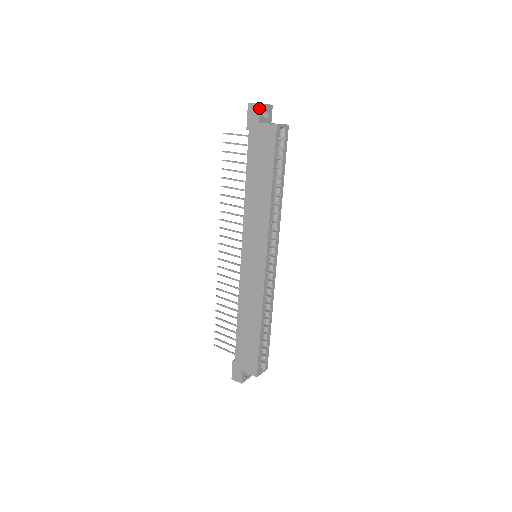
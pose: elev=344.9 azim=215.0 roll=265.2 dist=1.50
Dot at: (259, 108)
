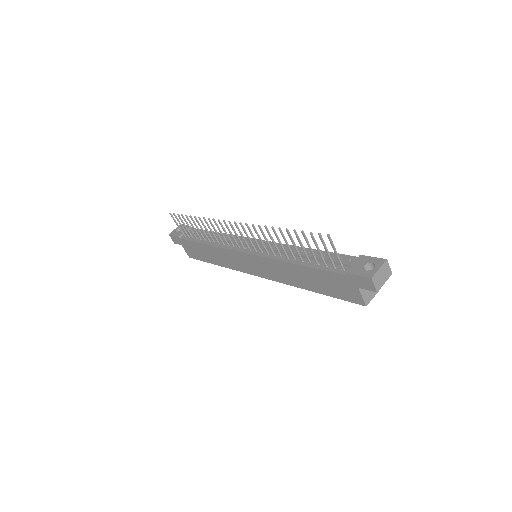
Dot at: (372, 290)
